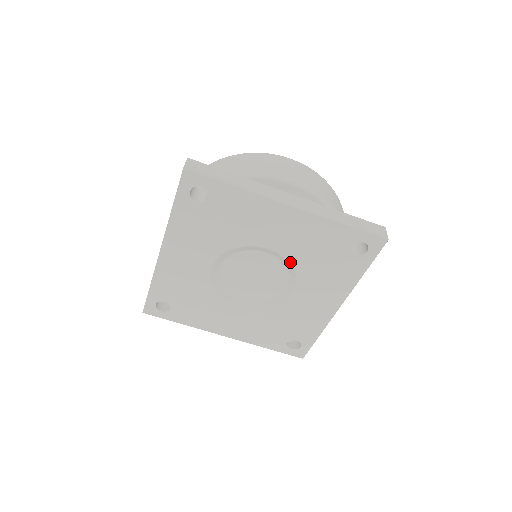
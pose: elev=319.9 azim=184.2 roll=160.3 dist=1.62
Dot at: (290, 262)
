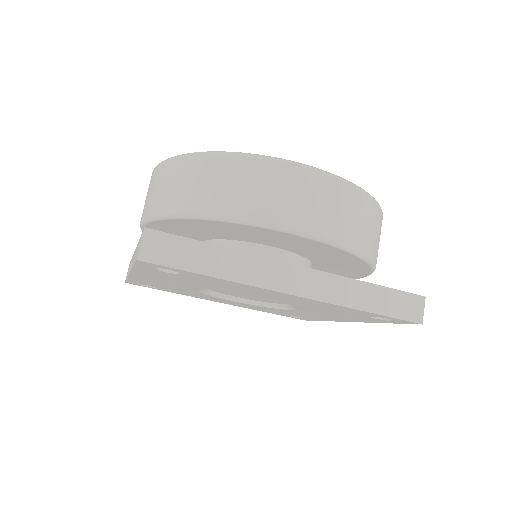
Dot at: occluded
